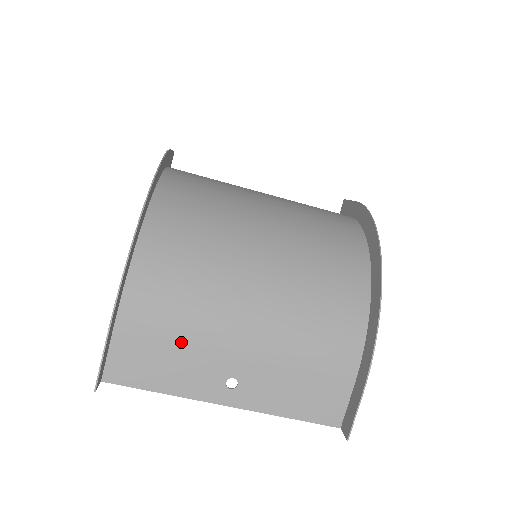
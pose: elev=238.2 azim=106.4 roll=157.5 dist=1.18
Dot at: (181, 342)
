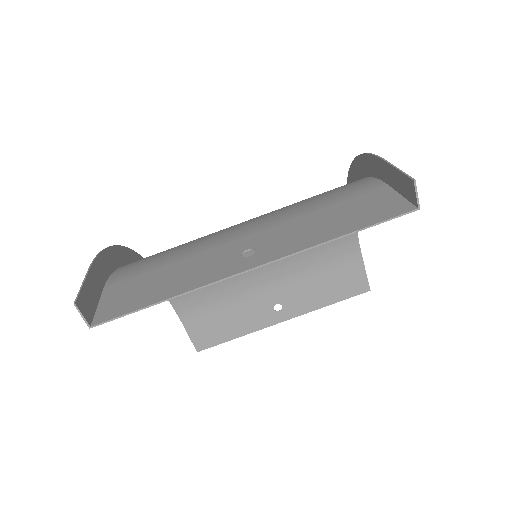
Dot at: (177, 261)
